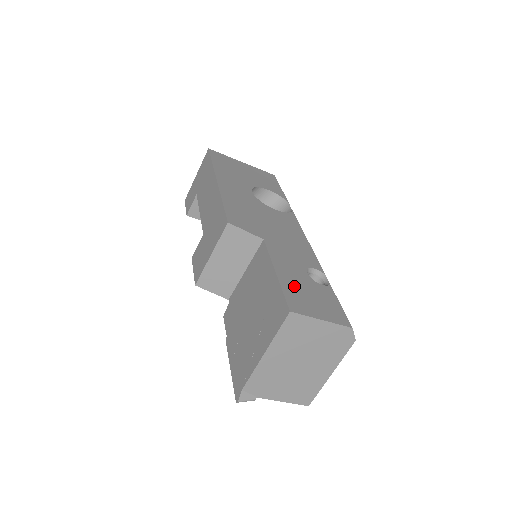
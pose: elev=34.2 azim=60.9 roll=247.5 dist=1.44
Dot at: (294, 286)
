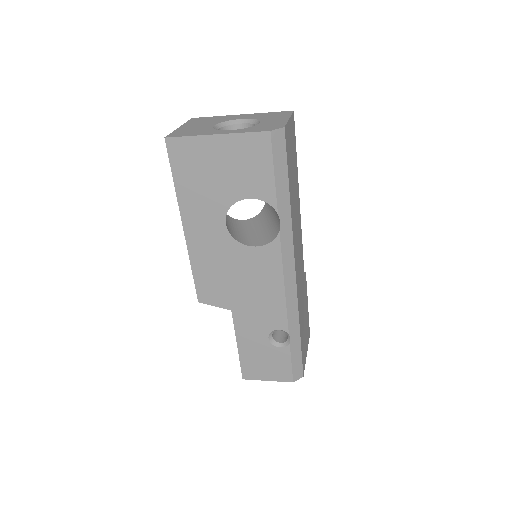
Dot at: (251, 357)
